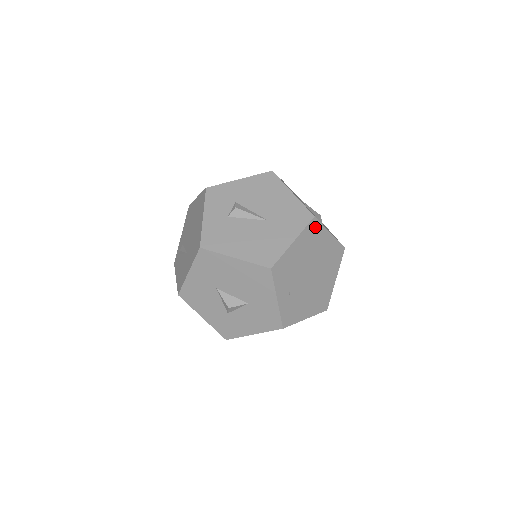
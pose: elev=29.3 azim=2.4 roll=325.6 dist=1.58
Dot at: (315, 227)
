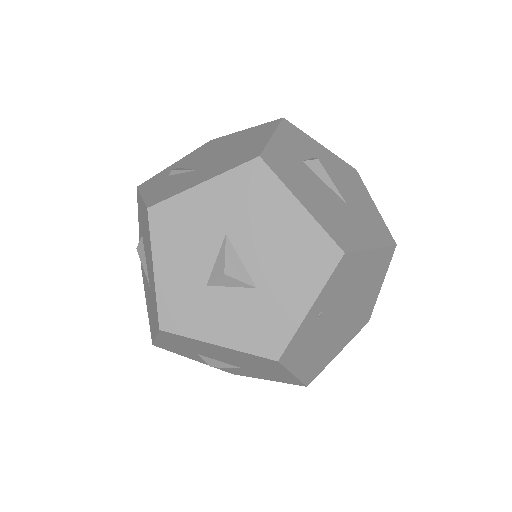
Dot at: (387, 258)
